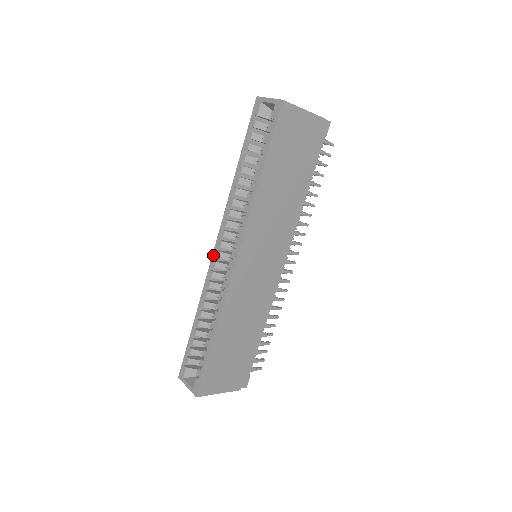
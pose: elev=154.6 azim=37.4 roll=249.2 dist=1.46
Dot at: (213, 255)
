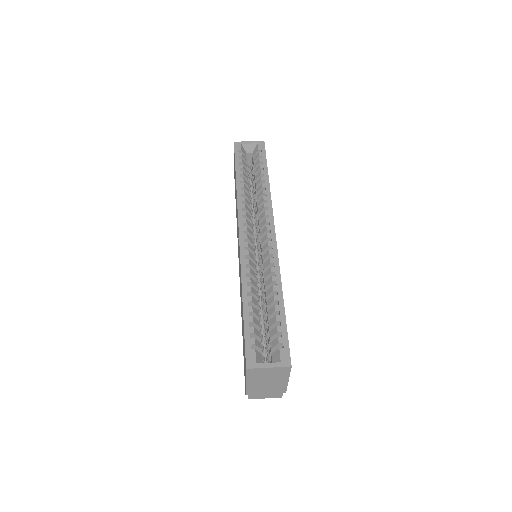
Dot at: (241, 238)
